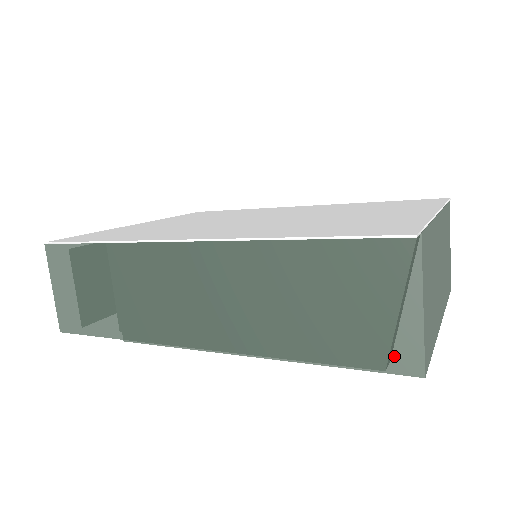
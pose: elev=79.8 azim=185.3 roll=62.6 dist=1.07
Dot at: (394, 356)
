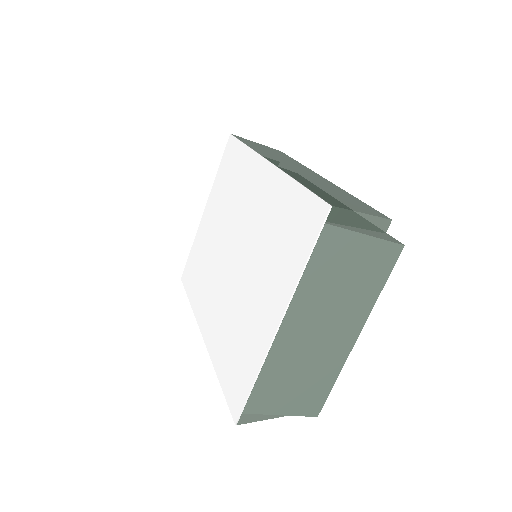
Dot at: occluded
